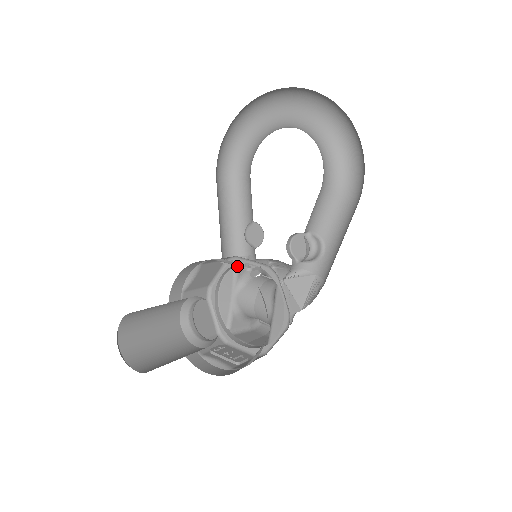
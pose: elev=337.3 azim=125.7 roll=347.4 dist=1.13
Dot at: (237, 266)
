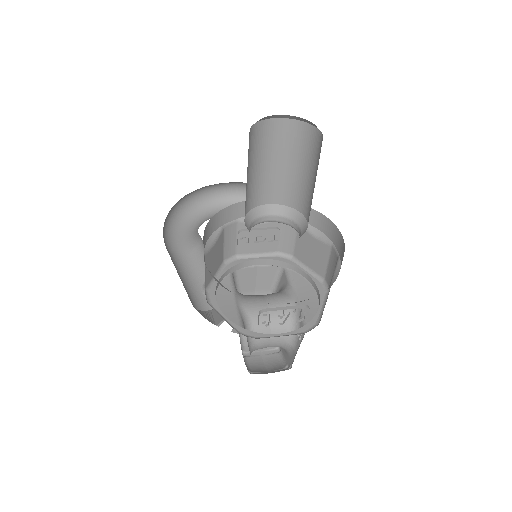
Dot at: occluded
